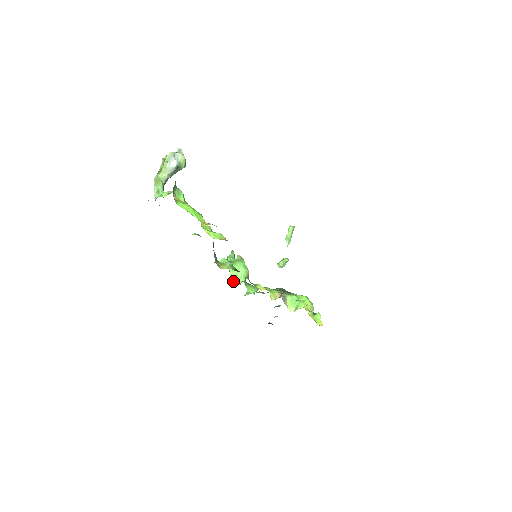
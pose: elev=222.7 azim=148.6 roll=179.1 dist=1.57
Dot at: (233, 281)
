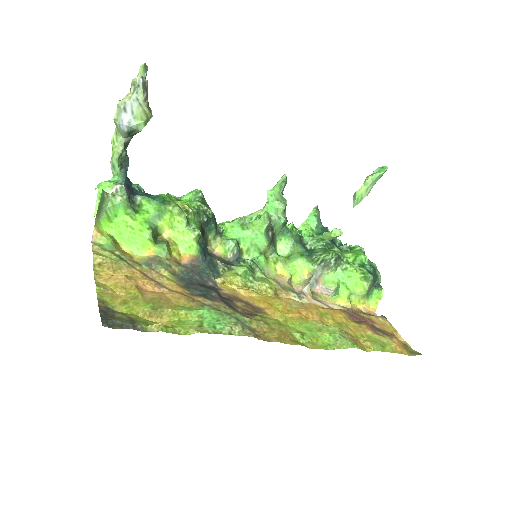
Dot at: (244, 252)
